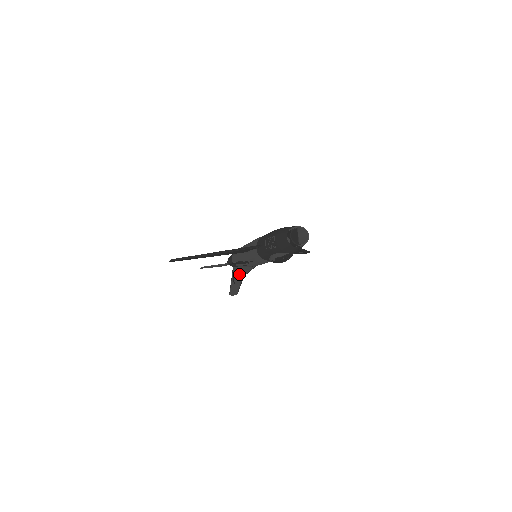
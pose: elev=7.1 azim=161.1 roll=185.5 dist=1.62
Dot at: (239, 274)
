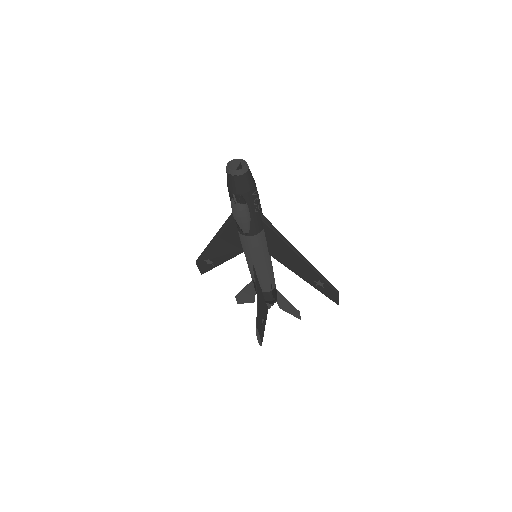
Dot at: (260, 304)
